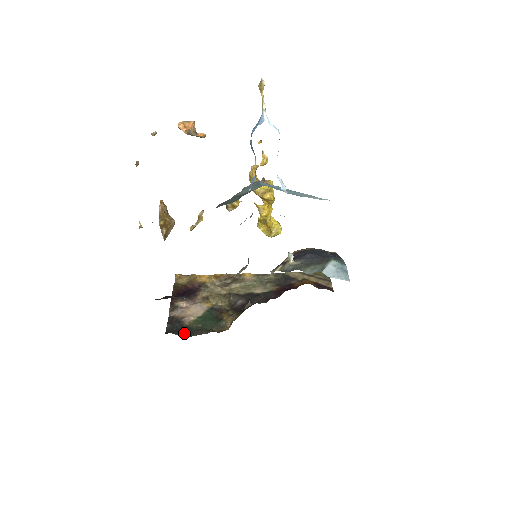
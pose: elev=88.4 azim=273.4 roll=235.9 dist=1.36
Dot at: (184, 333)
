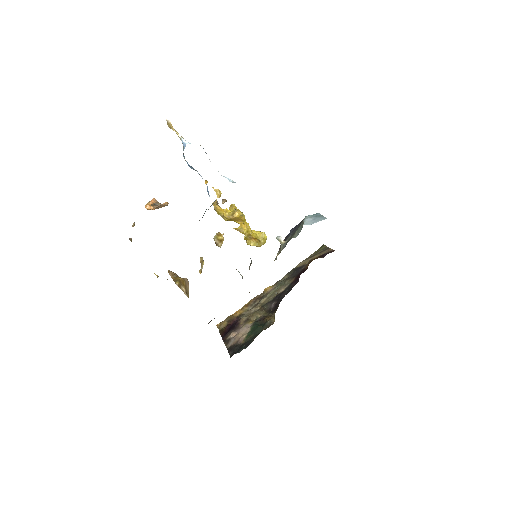
Dot at: (244, 347)
